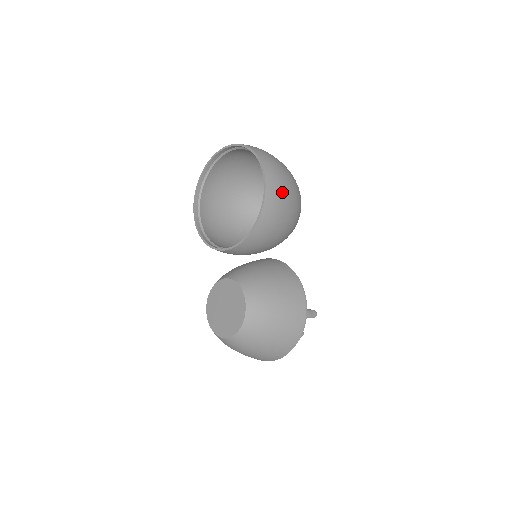
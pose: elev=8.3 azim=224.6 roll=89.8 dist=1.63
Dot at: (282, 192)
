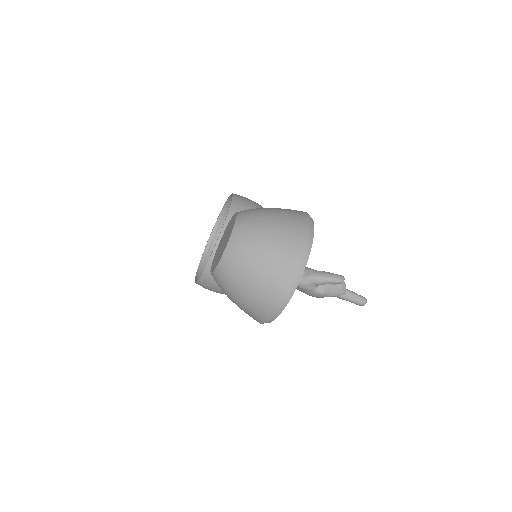
Dot at: occluded
